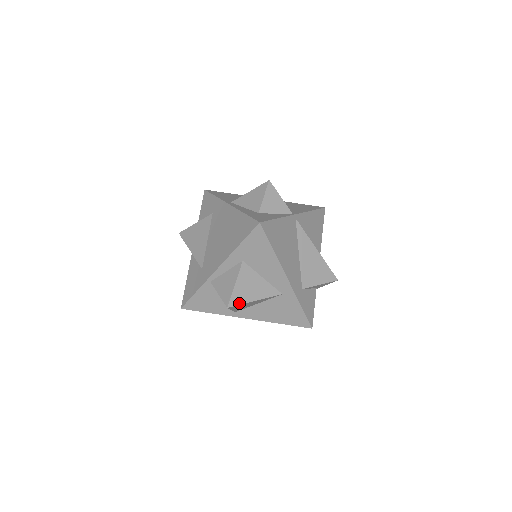
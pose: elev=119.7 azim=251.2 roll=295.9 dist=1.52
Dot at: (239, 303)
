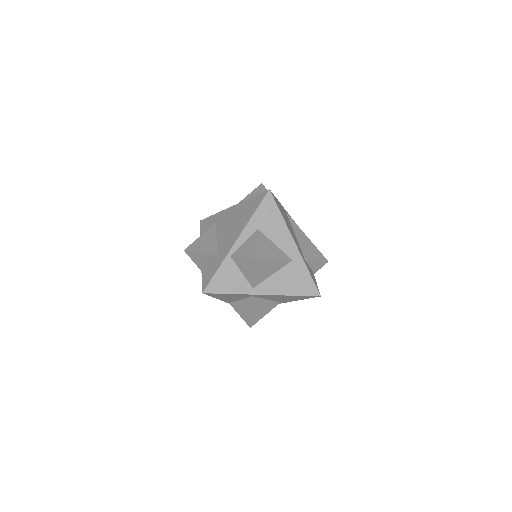
Dot at: (263, 258)
